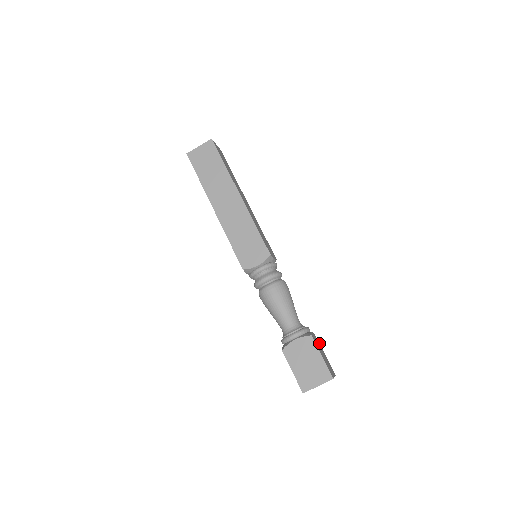
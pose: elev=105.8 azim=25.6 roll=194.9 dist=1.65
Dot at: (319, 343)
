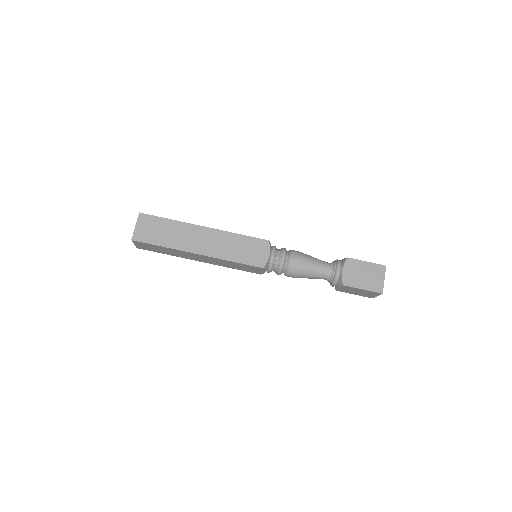
Dot at: (355, 259)
